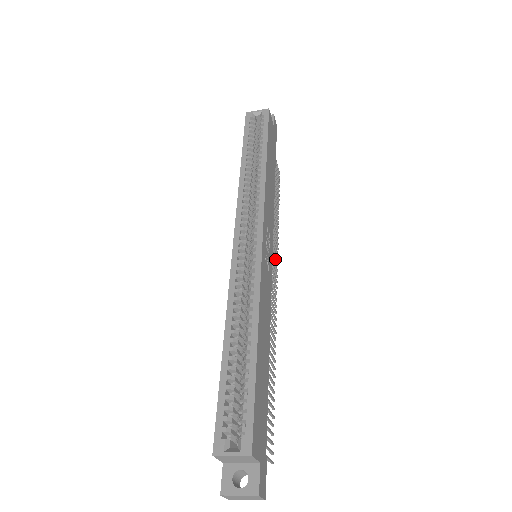
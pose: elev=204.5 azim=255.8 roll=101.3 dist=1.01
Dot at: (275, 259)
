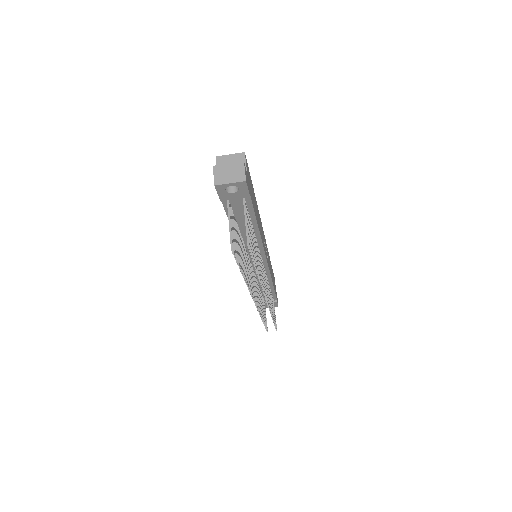
Dot at: (268, 298)
